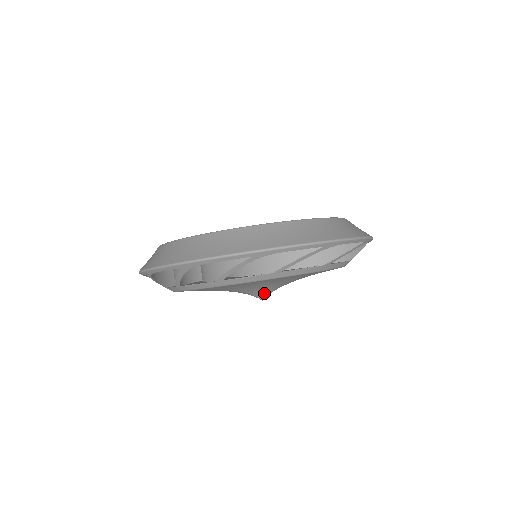
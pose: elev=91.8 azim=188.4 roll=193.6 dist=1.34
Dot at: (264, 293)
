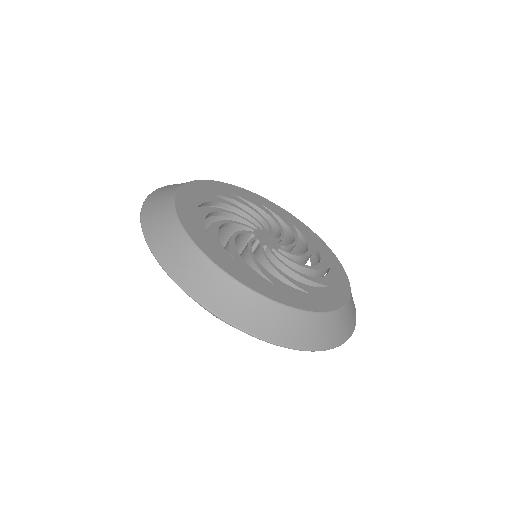
Dot at: occluded
